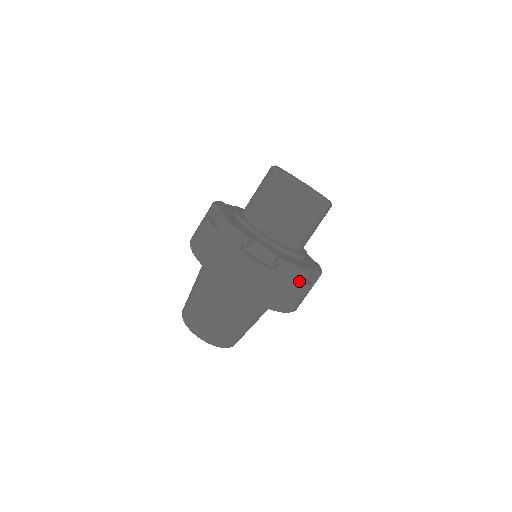
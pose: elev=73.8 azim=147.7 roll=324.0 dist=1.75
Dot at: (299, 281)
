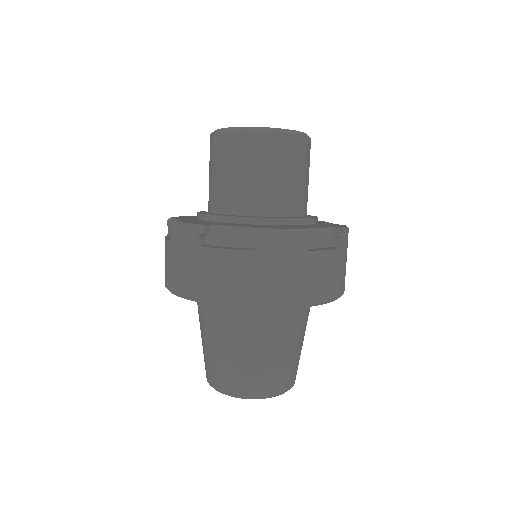
Dot at: (304, 249)
